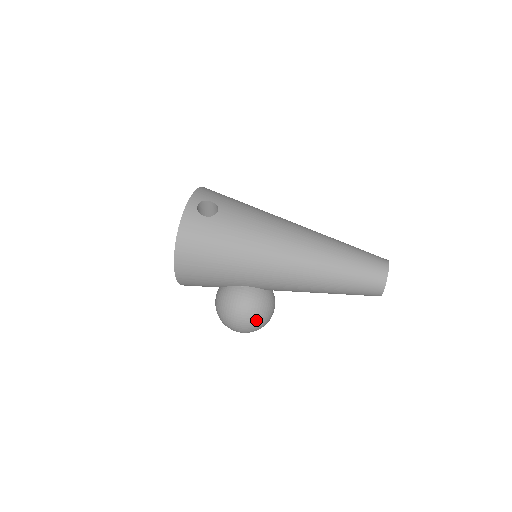
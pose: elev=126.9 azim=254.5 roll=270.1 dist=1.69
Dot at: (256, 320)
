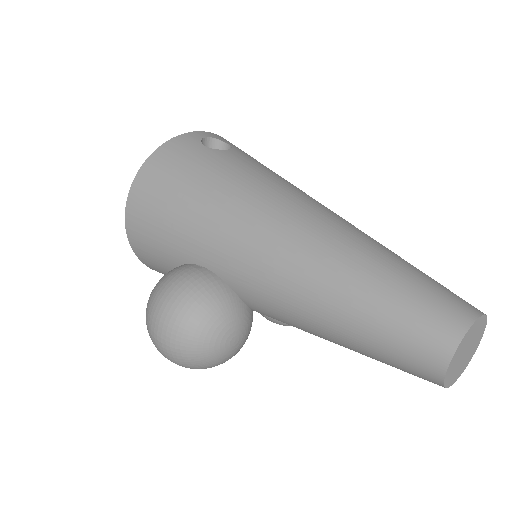
Dot at: (188, 326)
